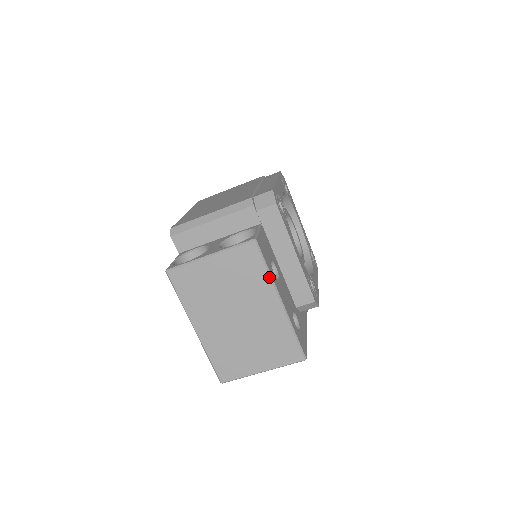
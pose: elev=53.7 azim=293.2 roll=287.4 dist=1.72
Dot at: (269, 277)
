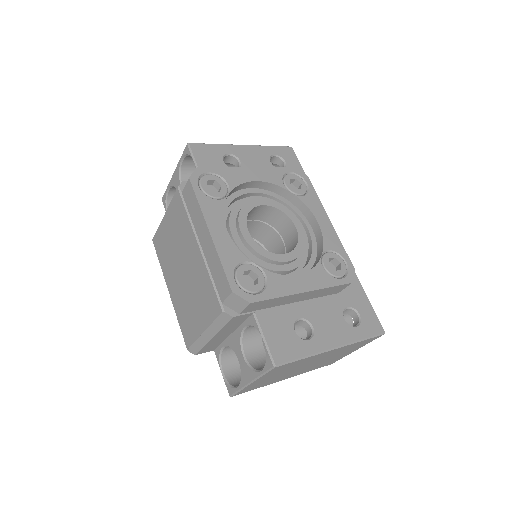
Dot at: (310, 357)
